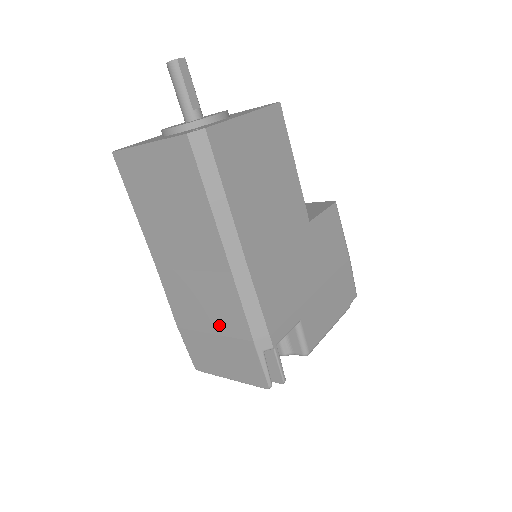
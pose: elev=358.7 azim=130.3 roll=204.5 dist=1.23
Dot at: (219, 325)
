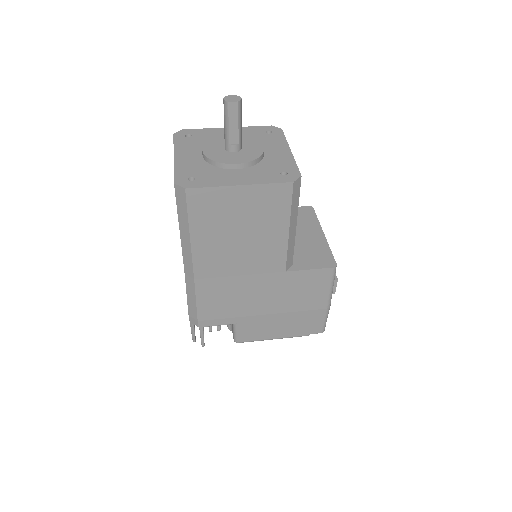
Dot at: occluded
